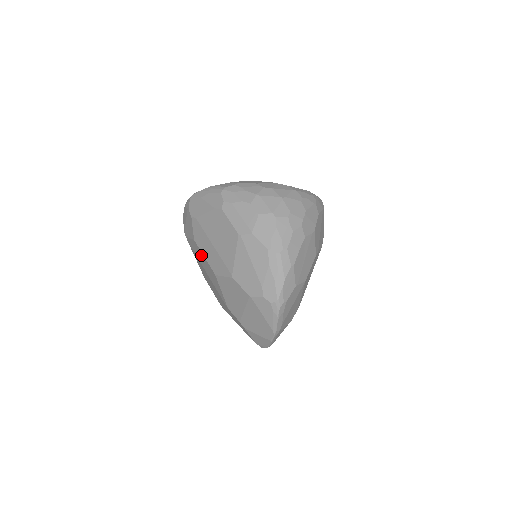
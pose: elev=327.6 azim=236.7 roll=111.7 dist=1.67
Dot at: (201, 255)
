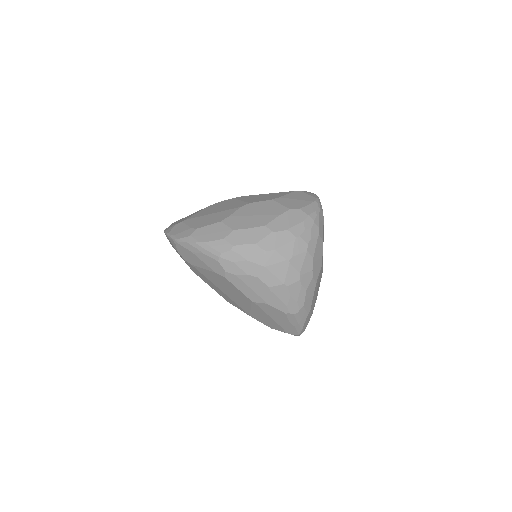
Dot at: occluded
